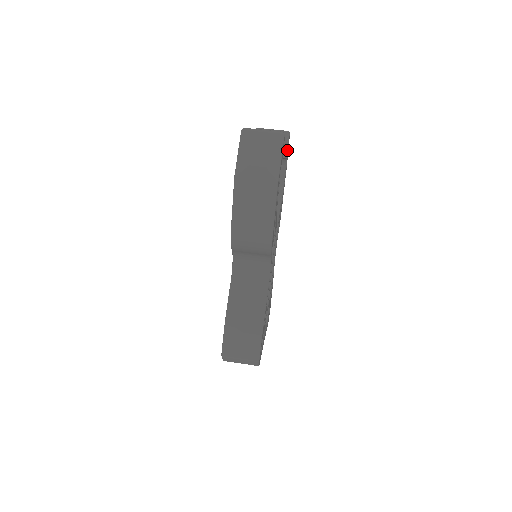
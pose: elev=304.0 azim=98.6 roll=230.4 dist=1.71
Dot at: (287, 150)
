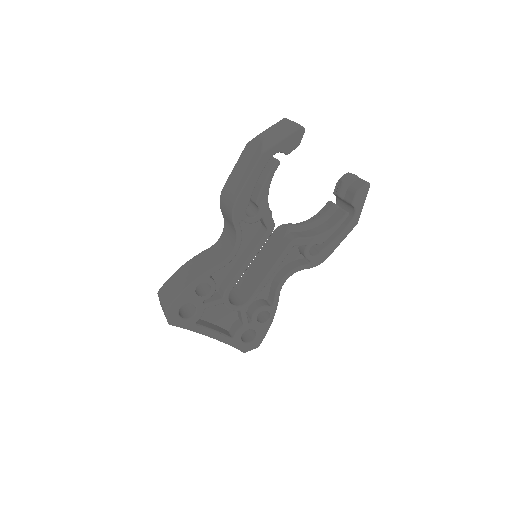
Dot at: (355, 196)
